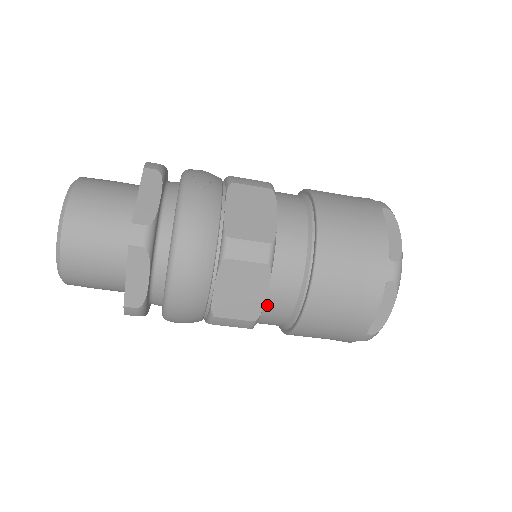
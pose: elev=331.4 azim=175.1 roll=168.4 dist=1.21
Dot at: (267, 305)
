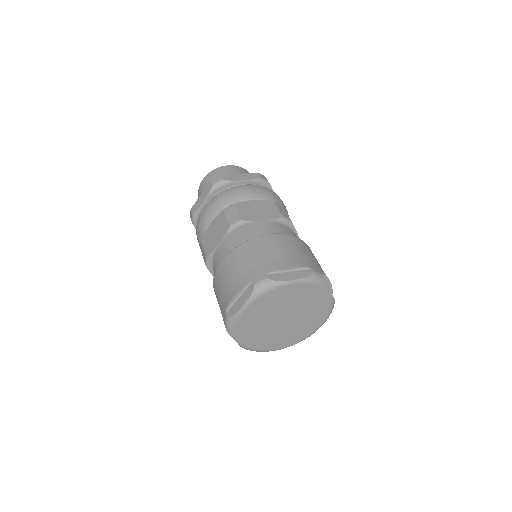
Dot at: (217, 254)
